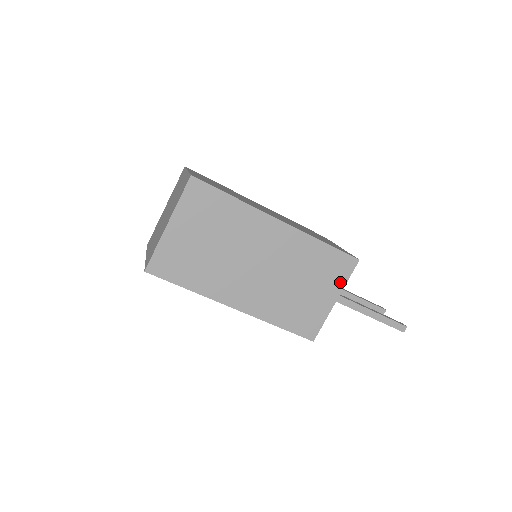
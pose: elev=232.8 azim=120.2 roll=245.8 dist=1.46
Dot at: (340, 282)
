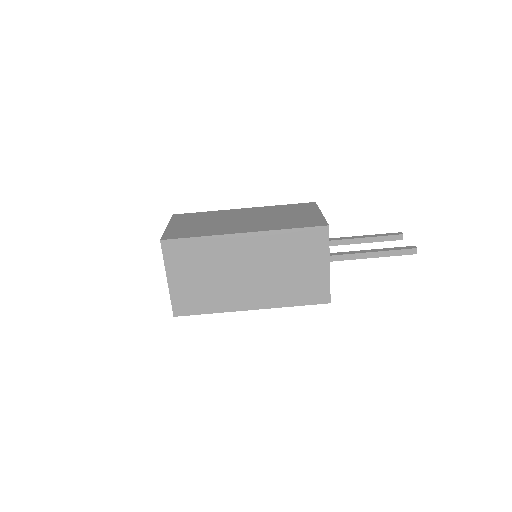
Dot at: (323, 250)
